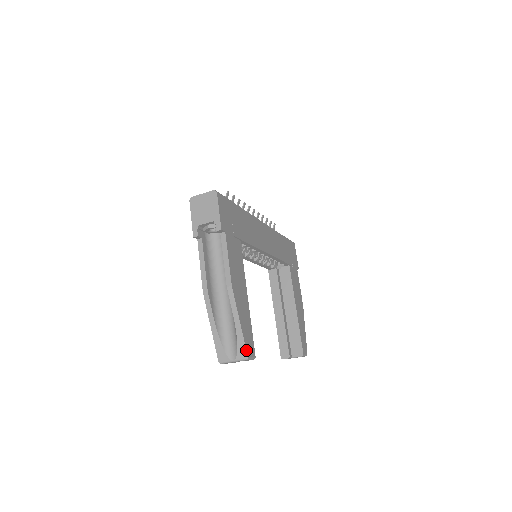
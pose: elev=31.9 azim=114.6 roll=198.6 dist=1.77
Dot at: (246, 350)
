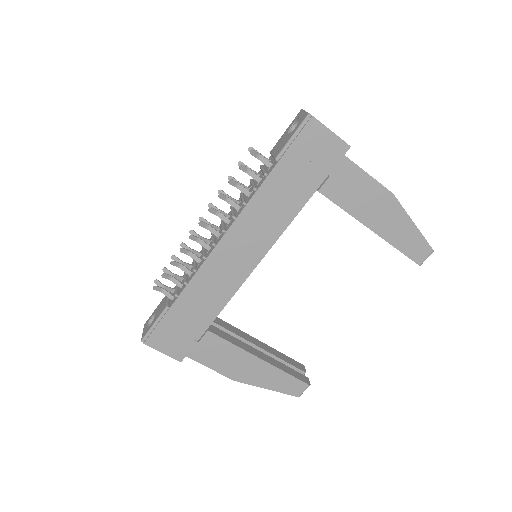
Dot at: (292, 395)
